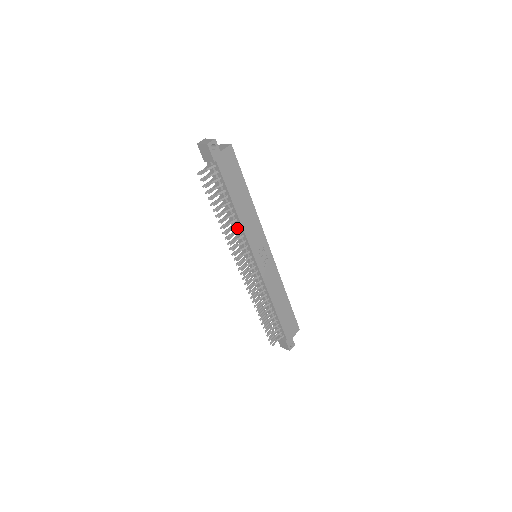
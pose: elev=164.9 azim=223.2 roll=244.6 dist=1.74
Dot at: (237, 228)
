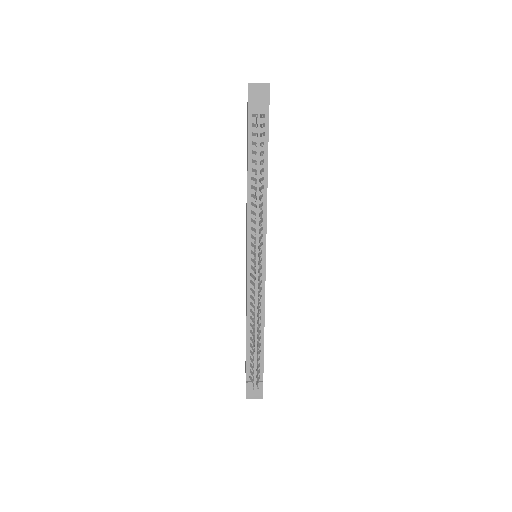
Dot at: (259, 208)
